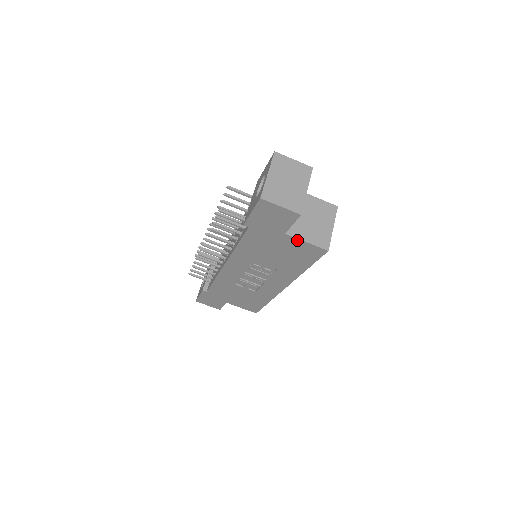
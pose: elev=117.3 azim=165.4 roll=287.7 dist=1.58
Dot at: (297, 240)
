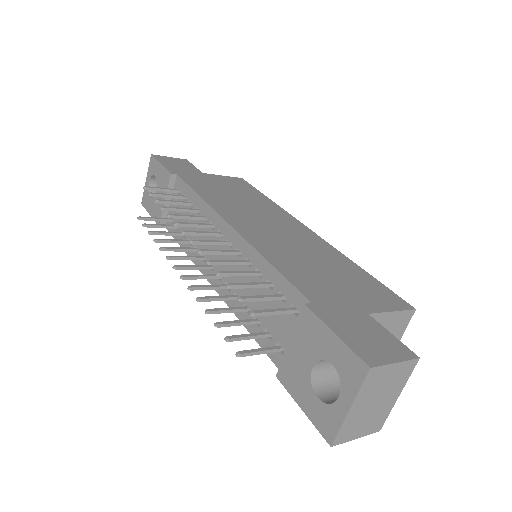
Dot at: occluded
